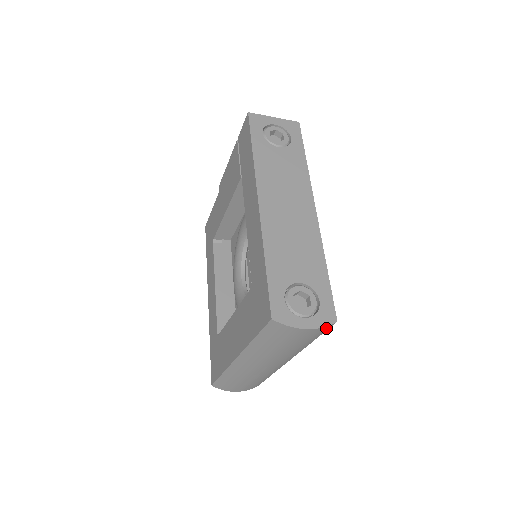
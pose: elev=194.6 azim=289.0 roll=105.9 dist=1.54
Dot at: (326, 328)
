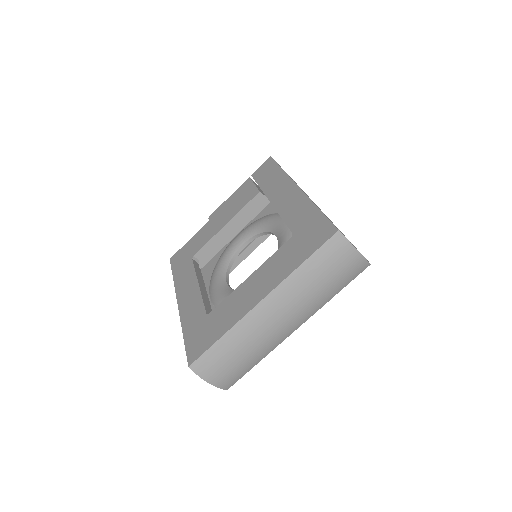
Dot at: (363, 267)
